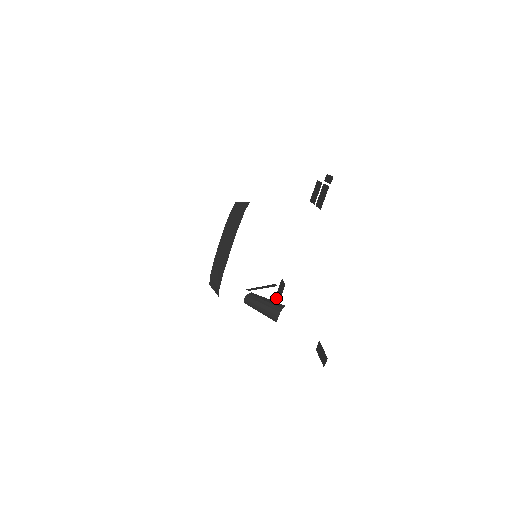
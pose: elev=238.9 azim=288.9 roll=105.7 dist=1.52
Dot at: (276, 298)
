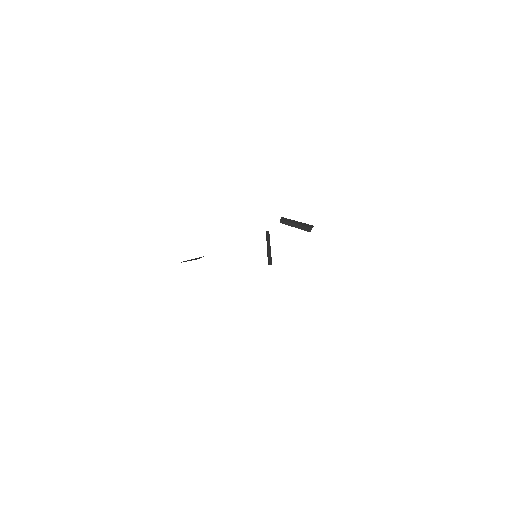
Dot at: occluded
